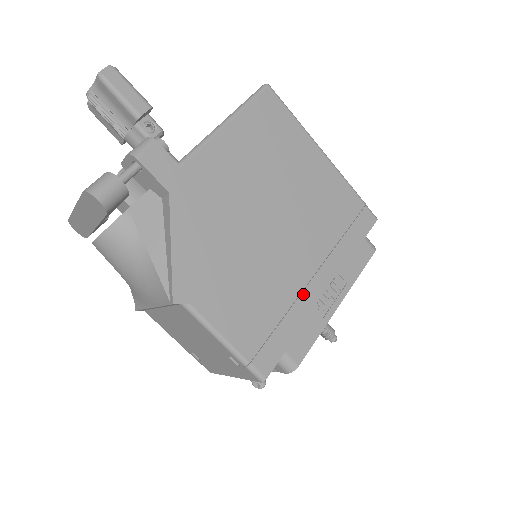
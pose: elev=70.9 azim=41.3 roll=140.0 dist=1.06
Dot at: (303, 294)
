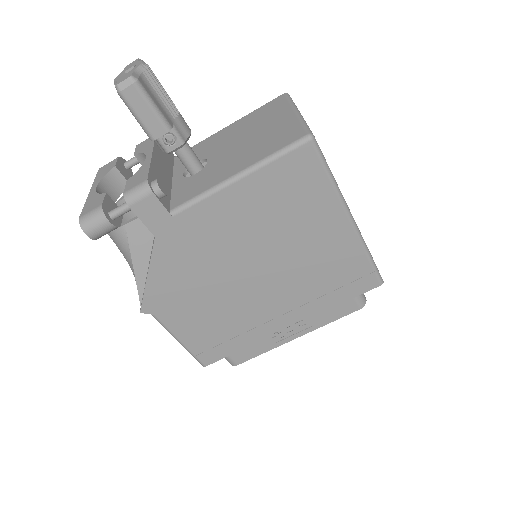
Dot at: (263, 326)
